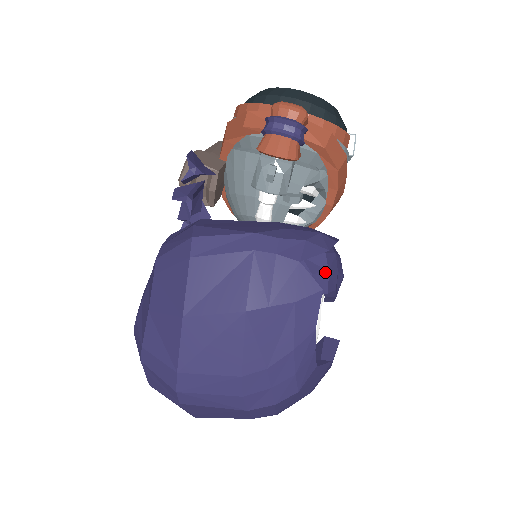
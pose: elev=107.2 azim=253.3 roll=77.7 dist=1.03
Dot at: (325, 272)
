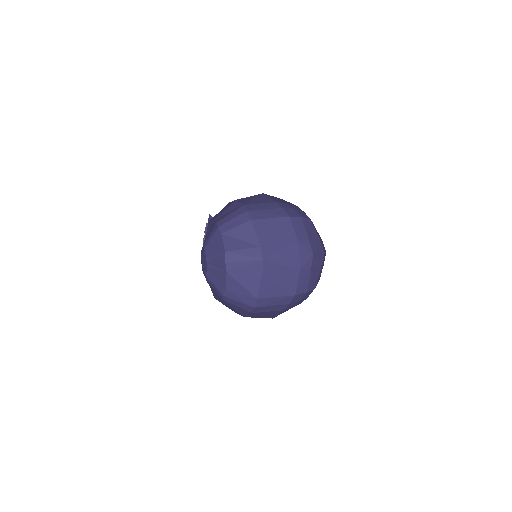
Dot at: occluded
